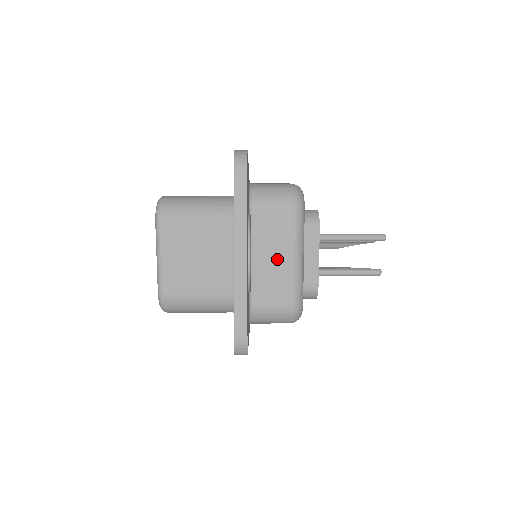
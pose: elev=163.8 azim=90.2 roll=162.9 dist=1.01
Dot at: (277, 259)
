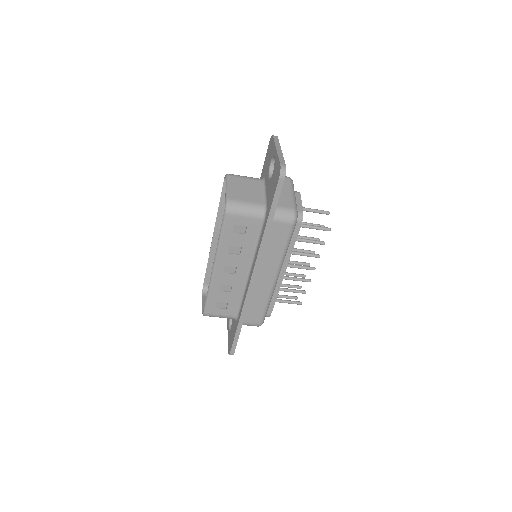
Dot at: (284, 192)
